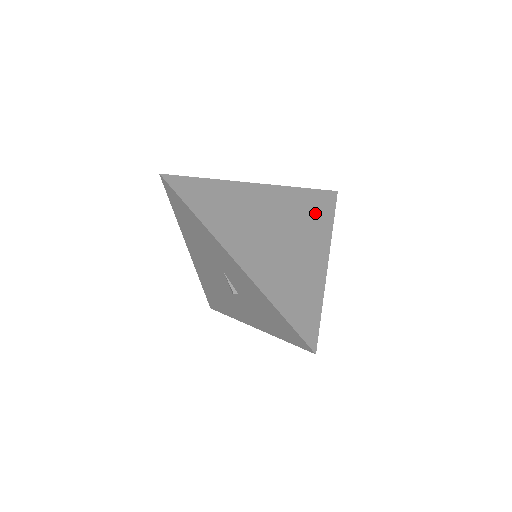
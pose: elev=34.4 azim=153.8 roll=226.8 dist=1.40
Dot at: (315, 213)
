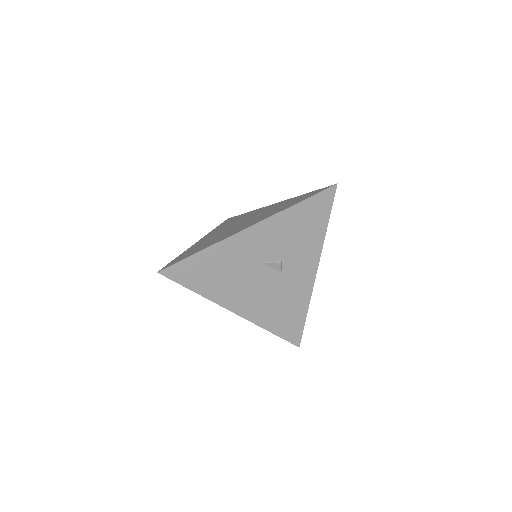
Dot at: occluded
